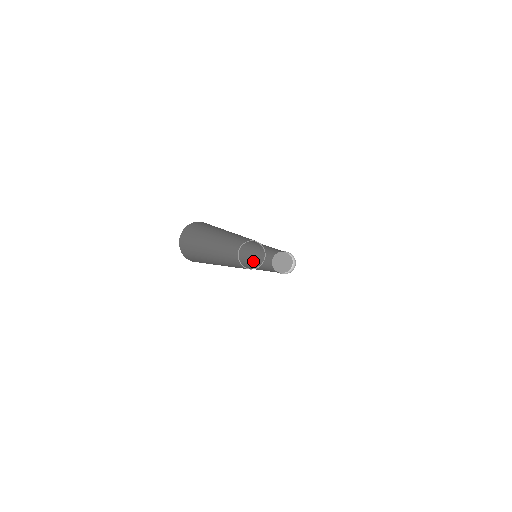
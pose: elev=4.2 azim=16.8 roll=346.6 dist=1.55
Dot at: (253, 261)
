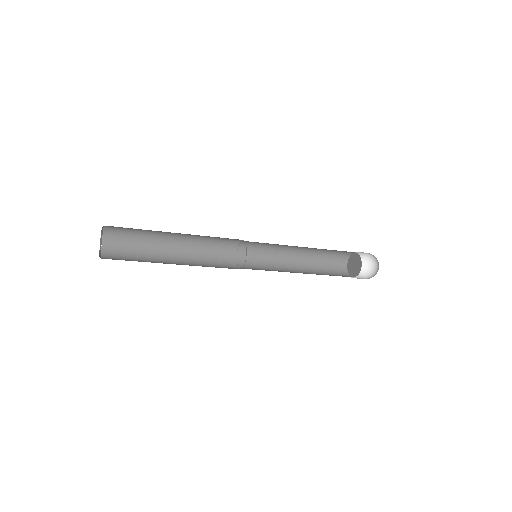
Dot at: (283, 270)
